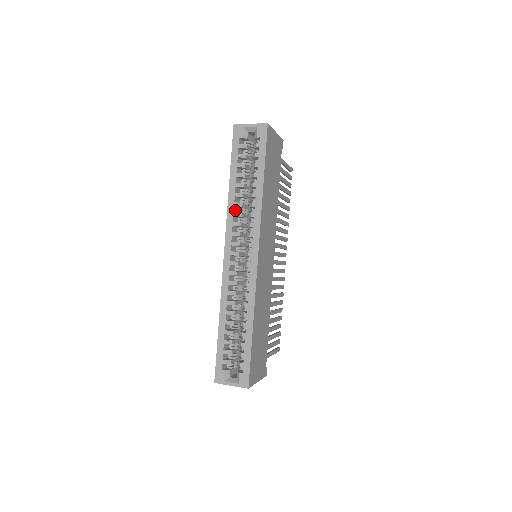
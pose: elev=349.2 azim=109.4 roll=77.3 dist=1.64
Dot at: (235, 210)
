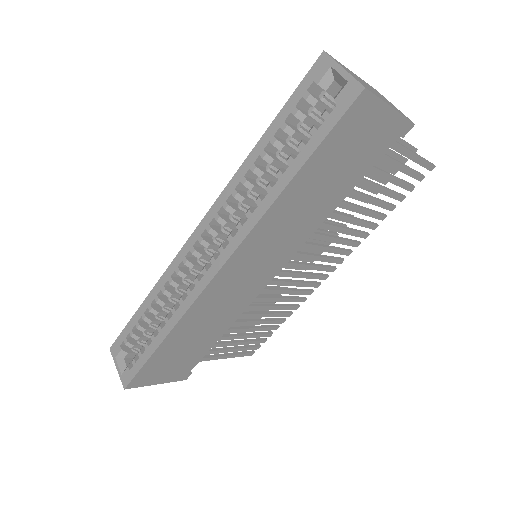
Dot at: (242, 186)
